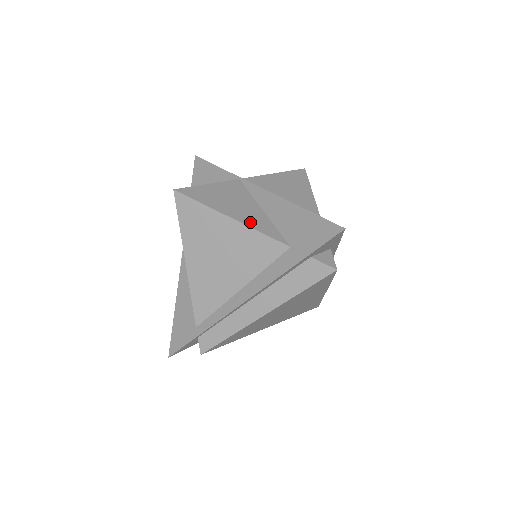
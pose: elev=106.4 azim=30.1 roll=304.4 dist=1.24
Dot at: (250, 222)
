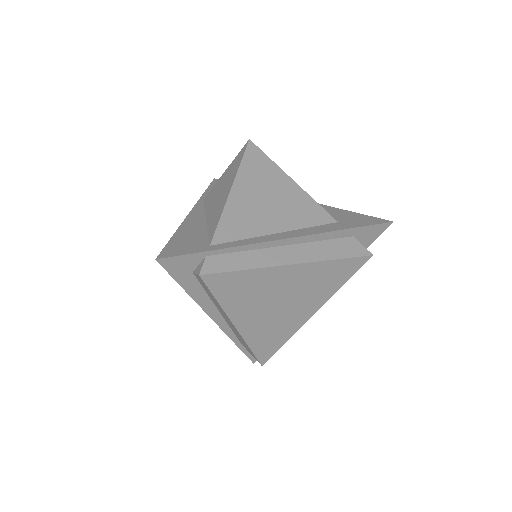
Dot at: occluded
